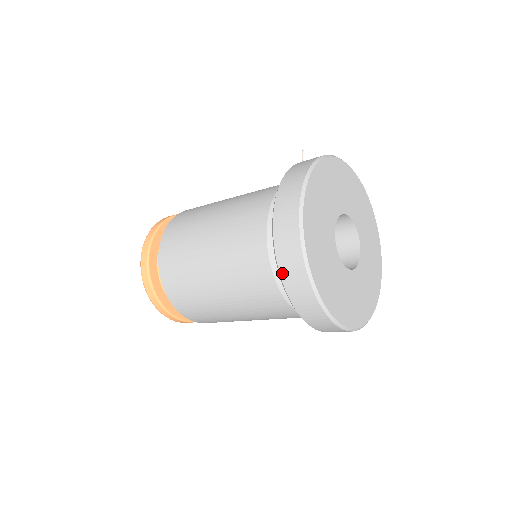
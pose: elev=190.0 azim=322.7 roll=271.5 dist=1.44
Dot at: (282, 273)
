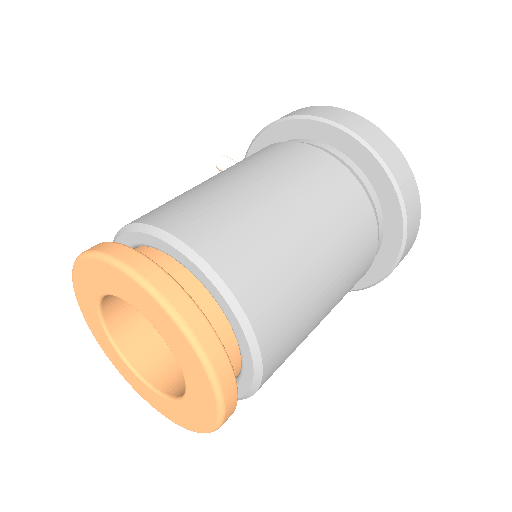
Dot at: (381, 154)
